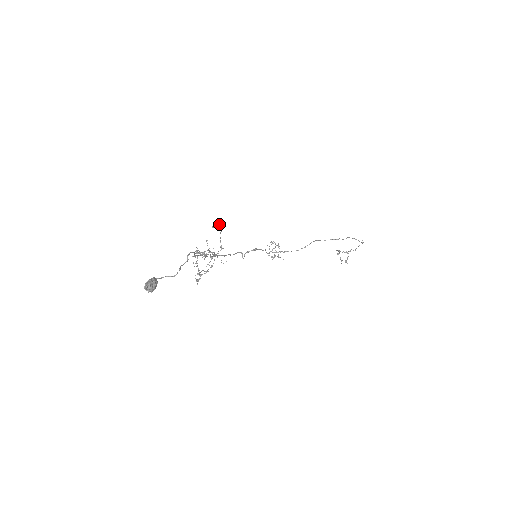
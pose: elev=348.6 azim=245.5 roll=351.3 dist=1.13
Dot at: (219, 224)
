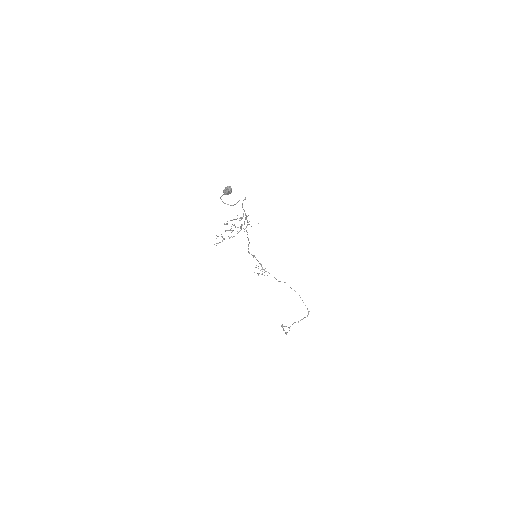
Dot at: occluded
